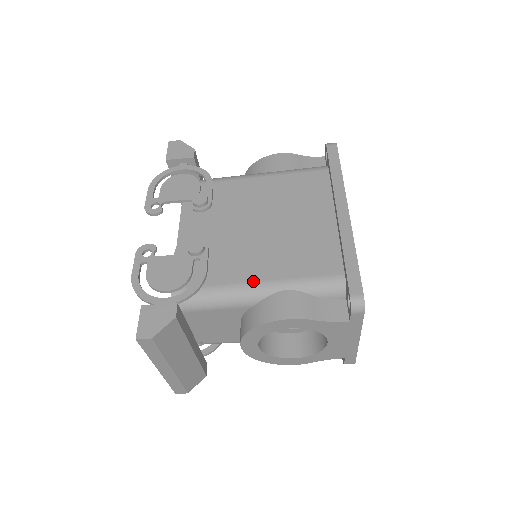
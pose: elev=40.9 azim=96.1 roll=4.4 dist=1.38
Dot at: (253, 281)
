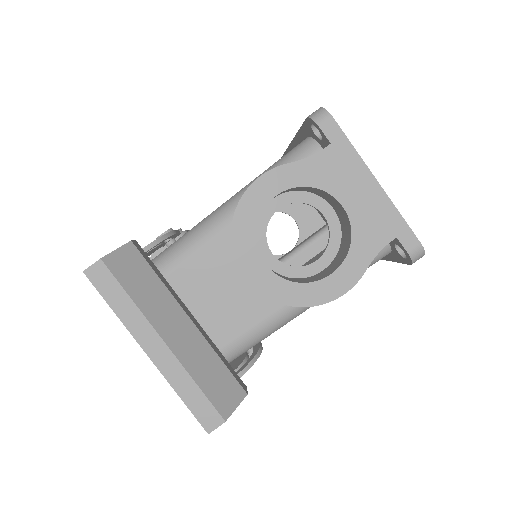
Dot at: (222, 204)
